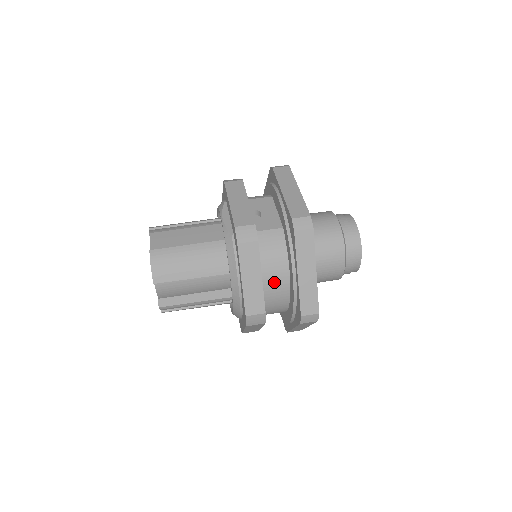
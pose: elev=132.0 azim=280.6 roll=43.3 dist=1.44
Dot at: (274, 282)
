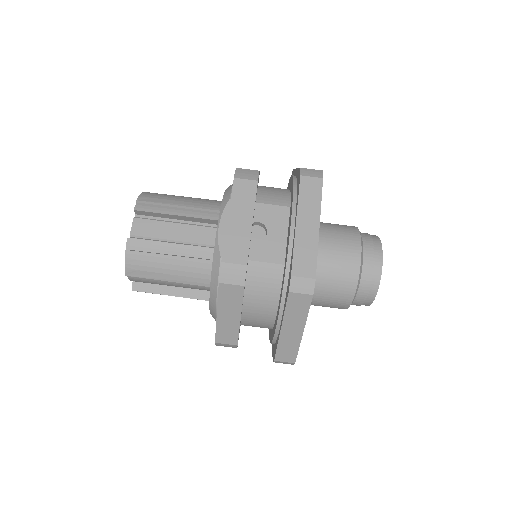
Dot at: (257, 316)
